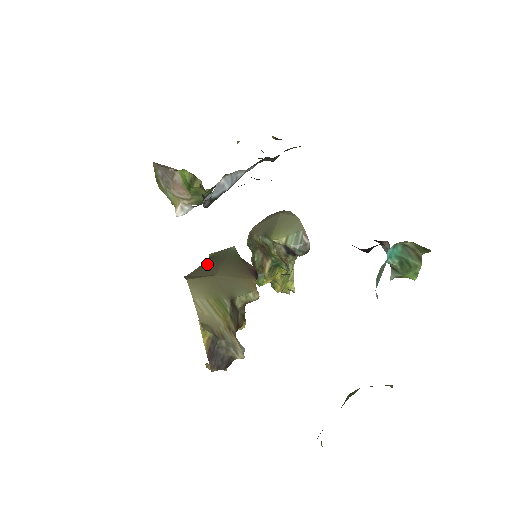
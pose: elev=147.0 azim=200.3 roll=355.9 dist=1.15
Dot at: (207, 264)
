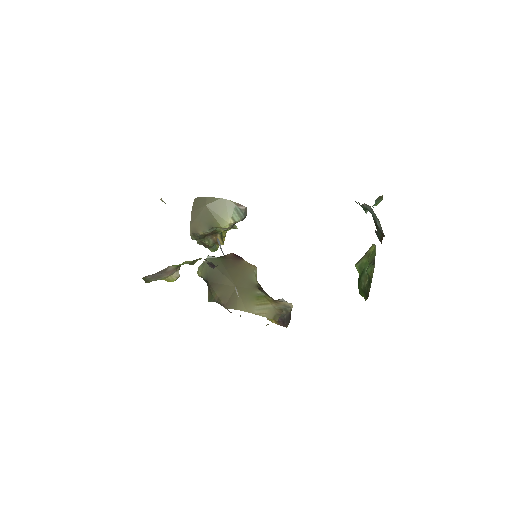
Dot at: (215, 285)
